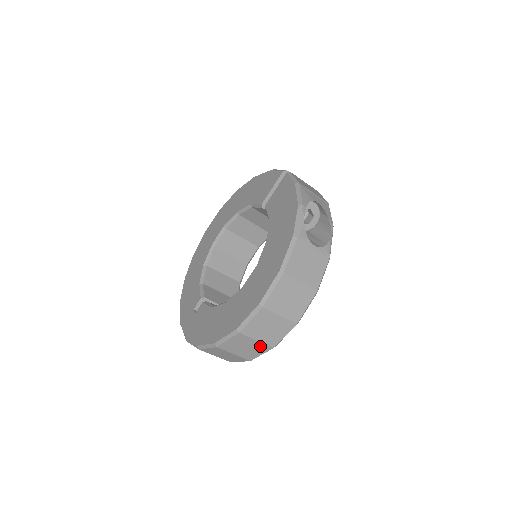
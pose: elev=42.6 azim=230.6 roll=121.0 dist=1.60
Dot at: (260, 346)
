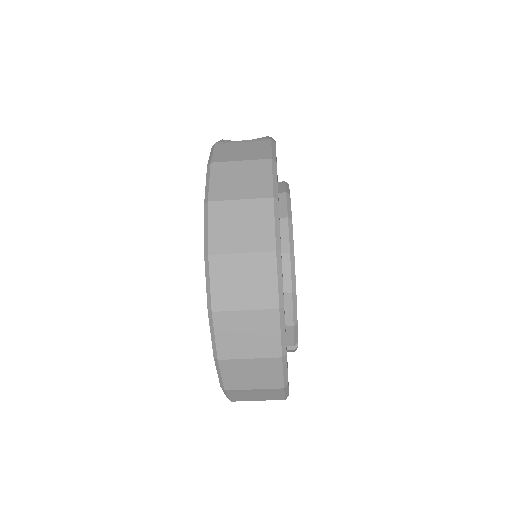
Dot at: (257, 262)
